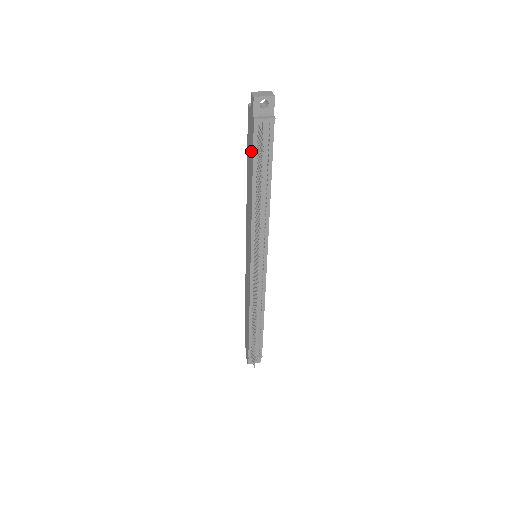
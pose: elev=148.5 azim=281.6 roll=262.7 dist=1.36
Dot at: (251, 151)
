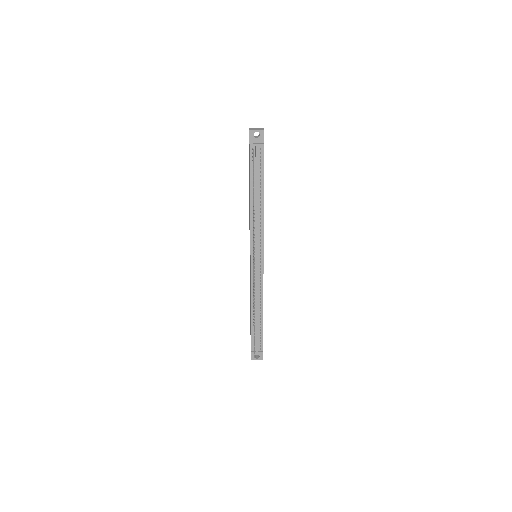
Dot at: (249, 169)
